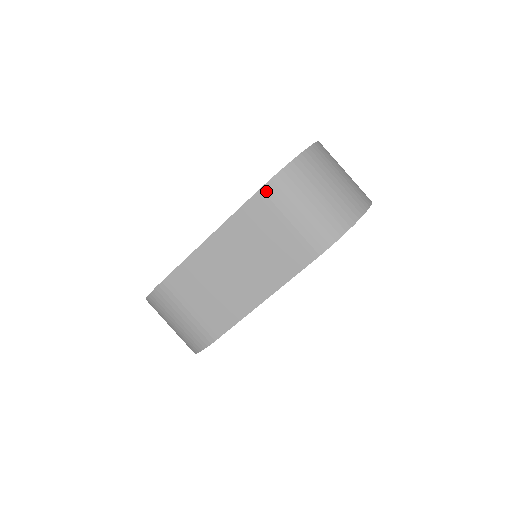
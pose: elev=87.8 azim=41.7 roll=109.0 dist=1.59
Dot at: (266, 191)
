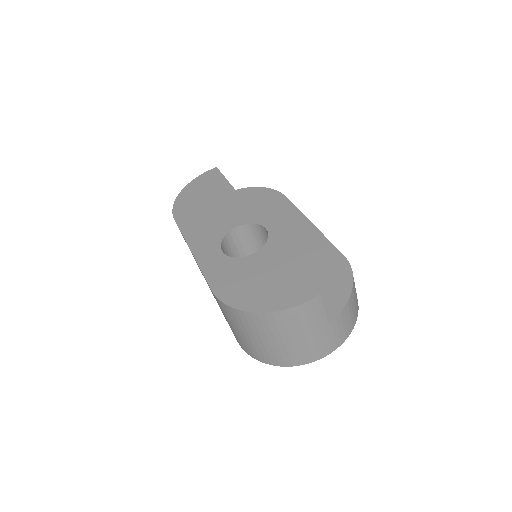
Dot at: (216, 298)
